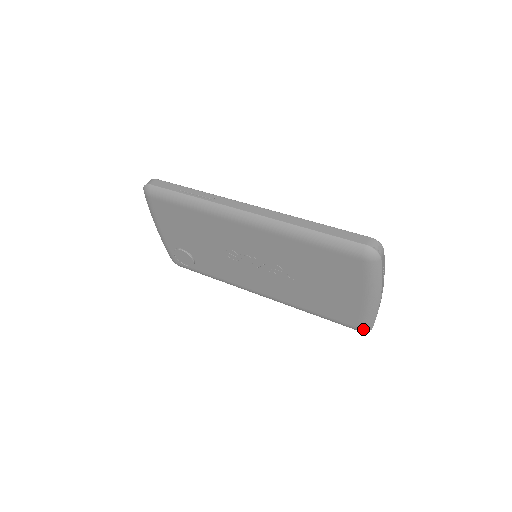
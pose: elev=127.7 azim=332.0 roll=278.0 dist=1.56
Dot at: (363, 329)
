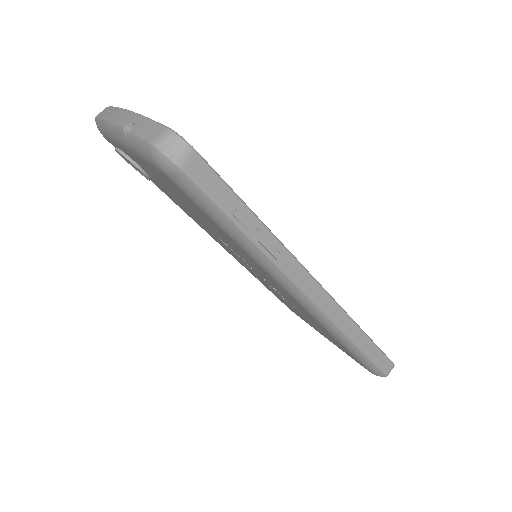
Dot at: occluded
